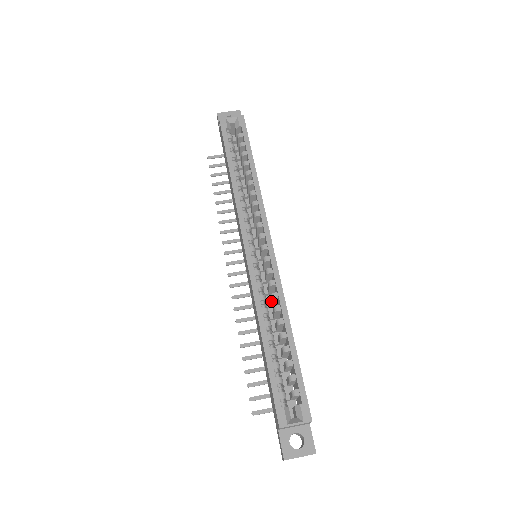
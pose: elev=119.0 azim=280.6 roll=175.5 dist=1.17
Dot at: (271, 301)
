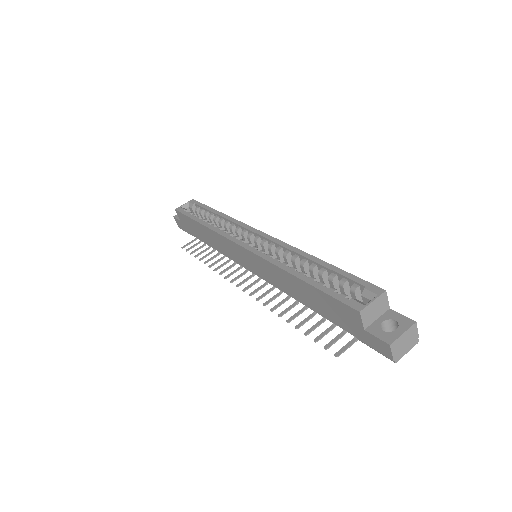
Dot at: (287, 262)
